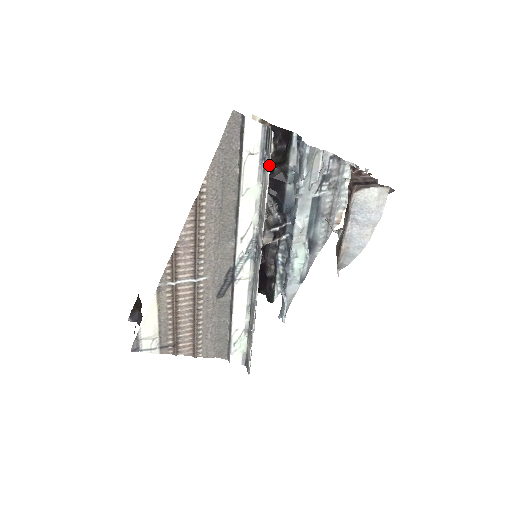
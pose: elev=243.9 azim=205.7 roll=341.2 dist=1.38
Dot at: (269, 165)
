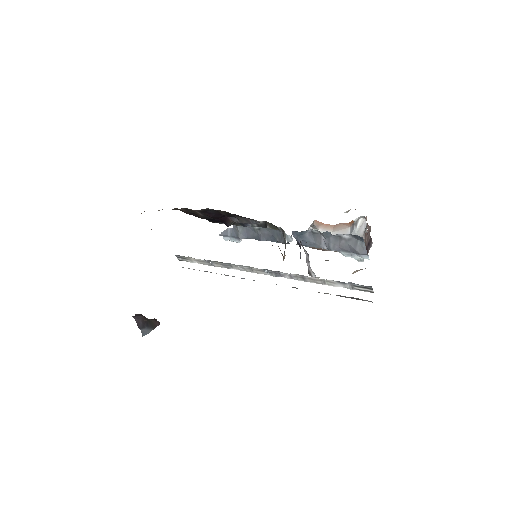
Dot at: occluded
